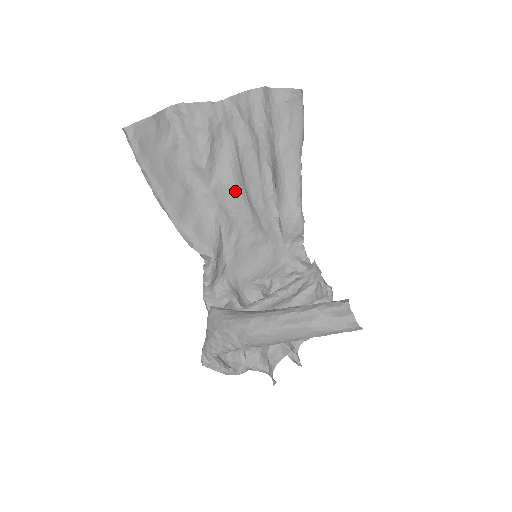
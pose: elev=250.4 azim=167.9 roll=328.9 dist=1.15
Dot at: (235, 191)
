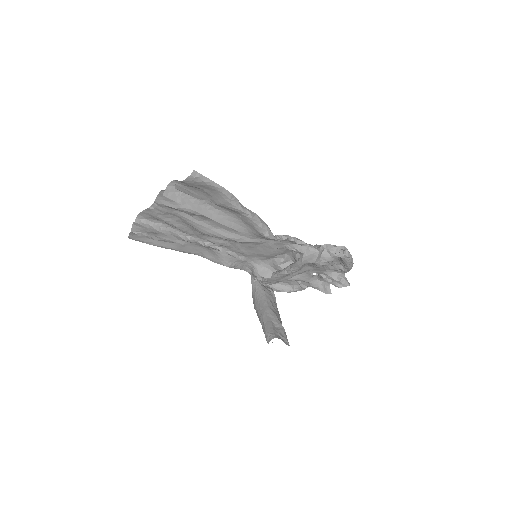
Dot at: (210, 235)
